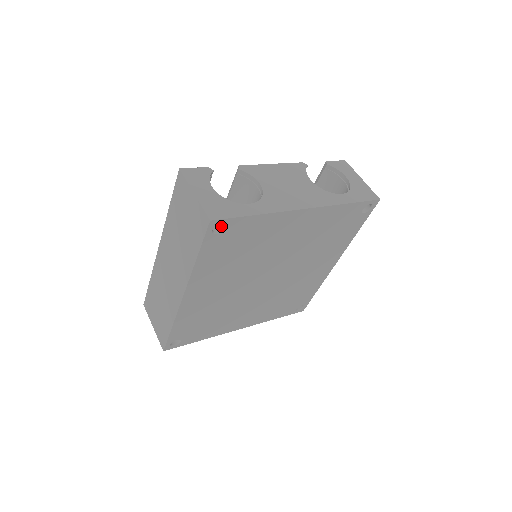
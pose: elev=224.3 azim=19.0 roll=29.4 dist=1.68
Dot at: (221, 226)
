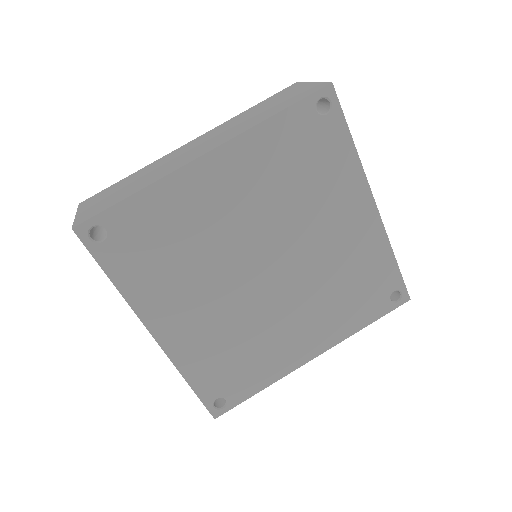
Dot at: (322, 113)
